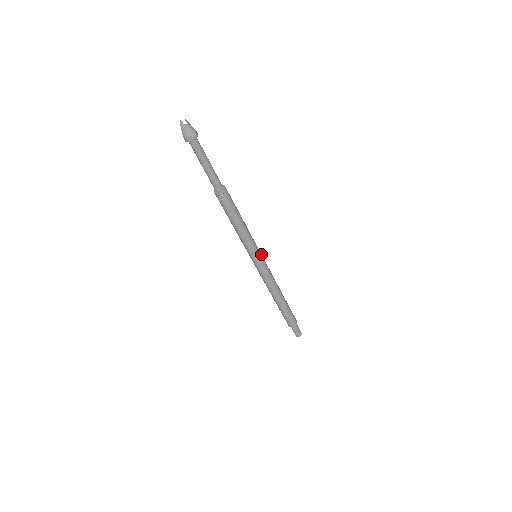
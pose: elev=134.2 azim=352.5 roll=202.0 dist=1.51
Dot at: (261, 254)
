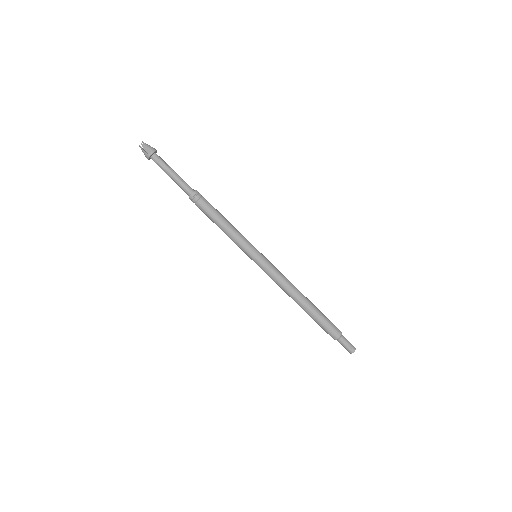
Dot at: (260, 254)
